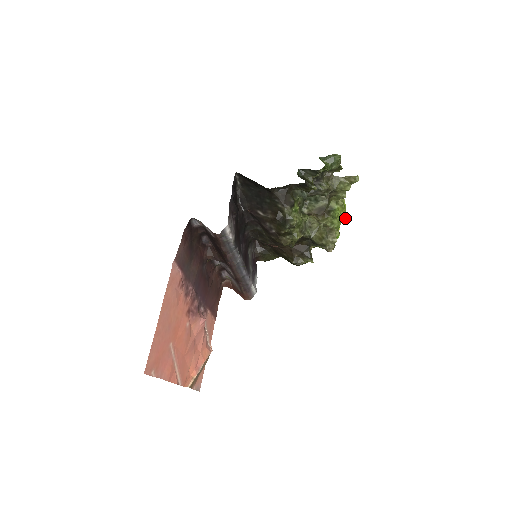
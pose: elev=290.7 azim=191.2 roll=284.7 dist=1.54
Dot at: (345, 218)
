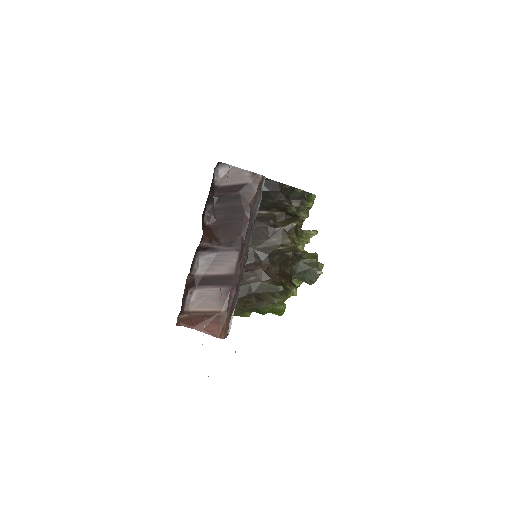
Dot at: occluded
